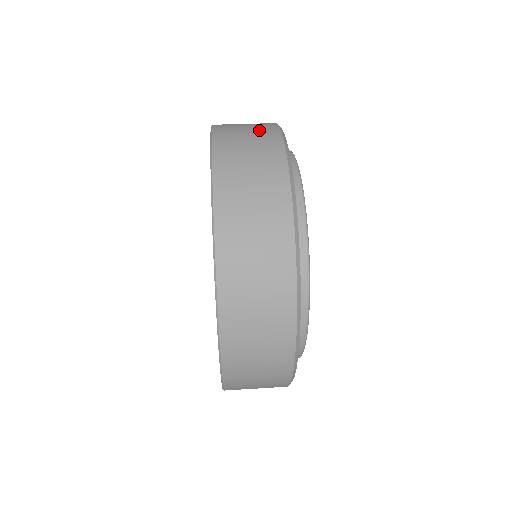
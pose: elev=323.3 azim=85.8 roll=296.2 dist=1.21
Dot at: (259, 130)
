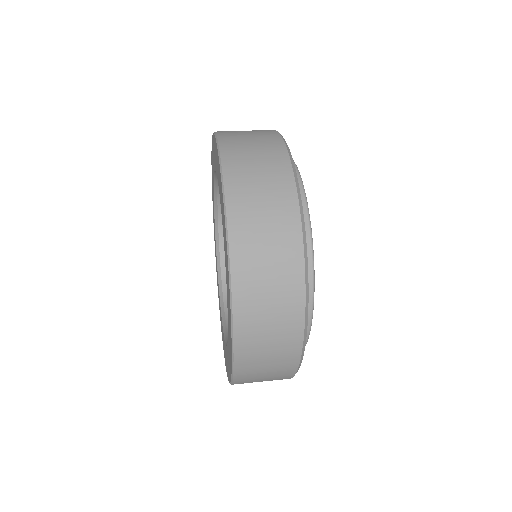
Dot at: (264, 143)
